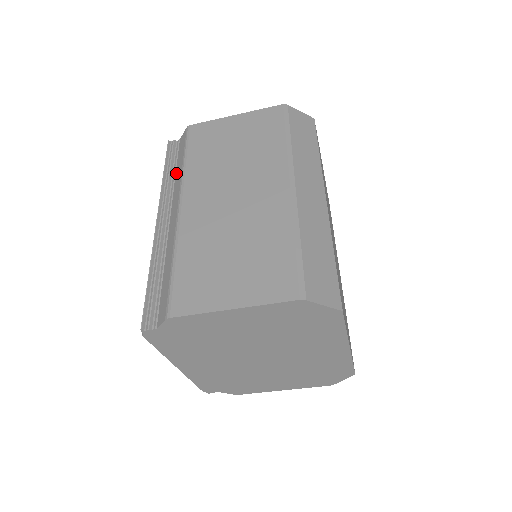
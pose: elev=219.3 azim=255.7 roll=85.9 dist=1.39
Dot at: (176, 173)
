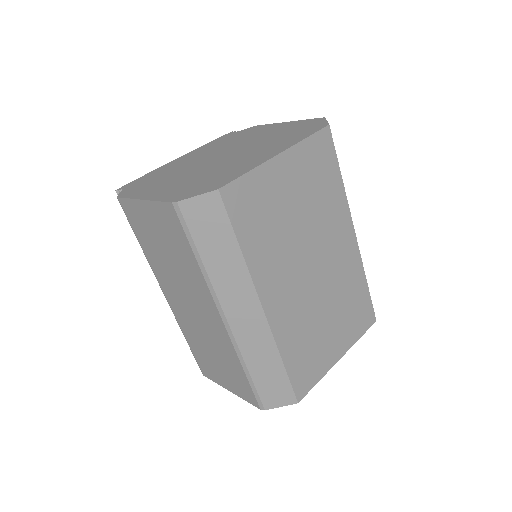
Dot at: occluded
